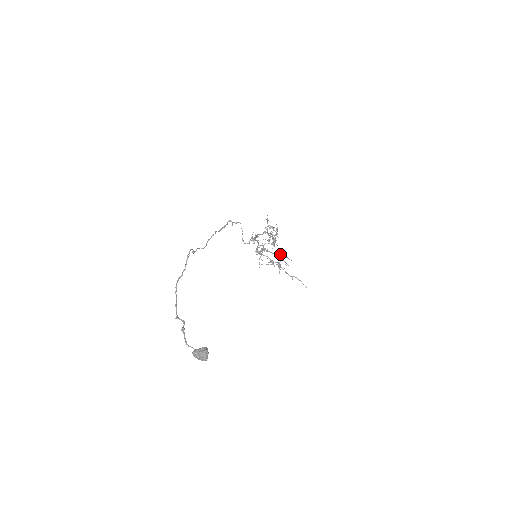
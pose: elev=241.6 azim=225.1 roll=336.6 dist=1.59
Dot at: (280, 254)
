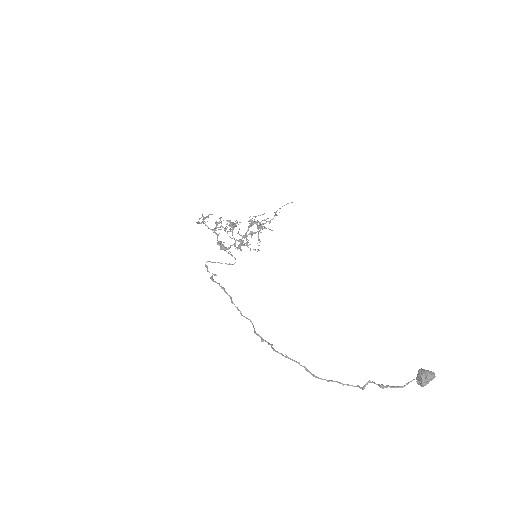
Dot at: (252, 224)
